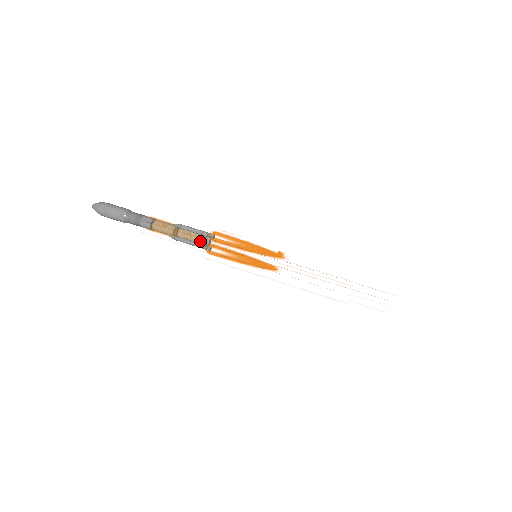
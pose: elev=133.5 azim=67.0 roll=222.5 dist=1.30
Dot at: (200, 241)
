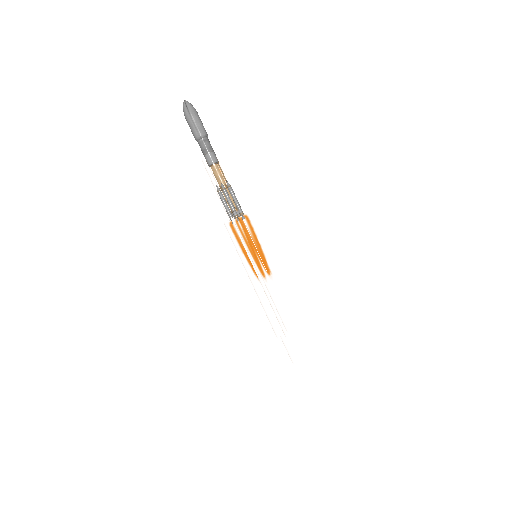
Dot at: occluded
